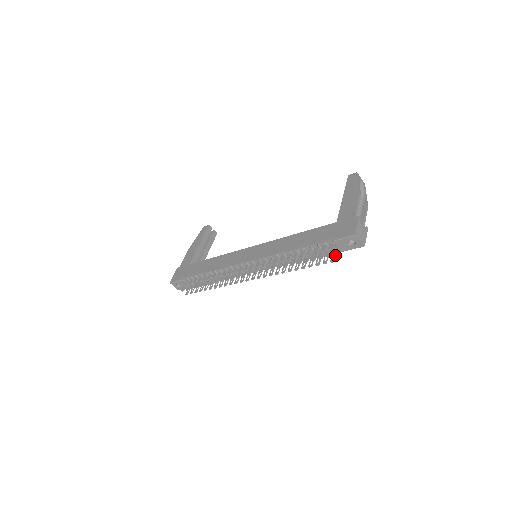
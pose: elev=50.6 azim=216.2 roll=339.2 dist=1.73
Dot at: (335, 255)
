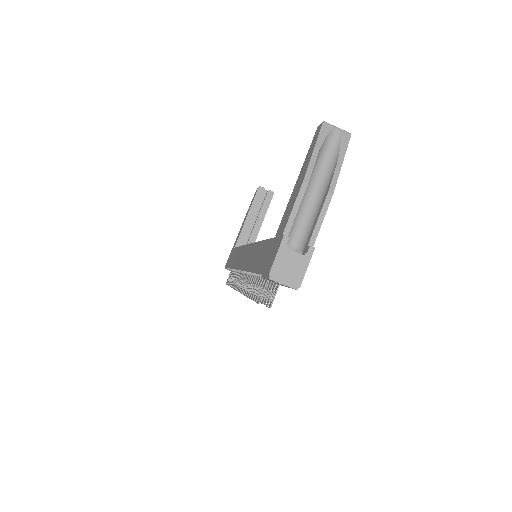
Dot at: (273, 295)
